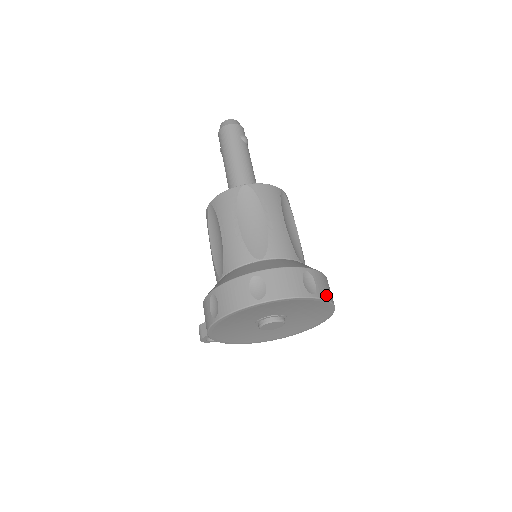
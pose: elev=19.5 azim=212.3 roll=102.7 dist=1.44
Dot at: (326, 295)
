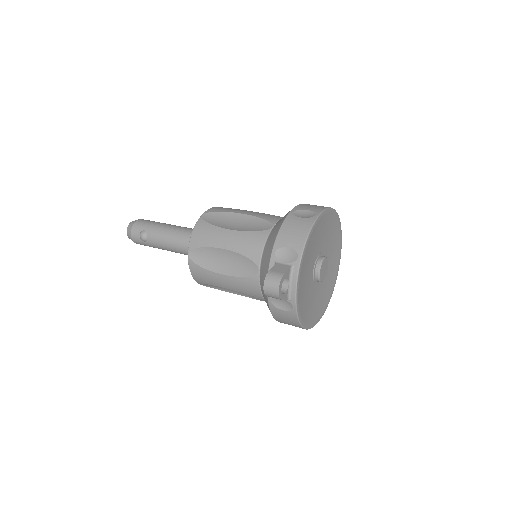
Dot at: occluded
